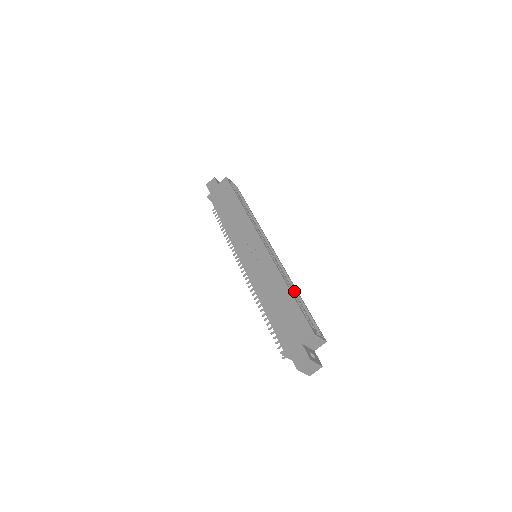
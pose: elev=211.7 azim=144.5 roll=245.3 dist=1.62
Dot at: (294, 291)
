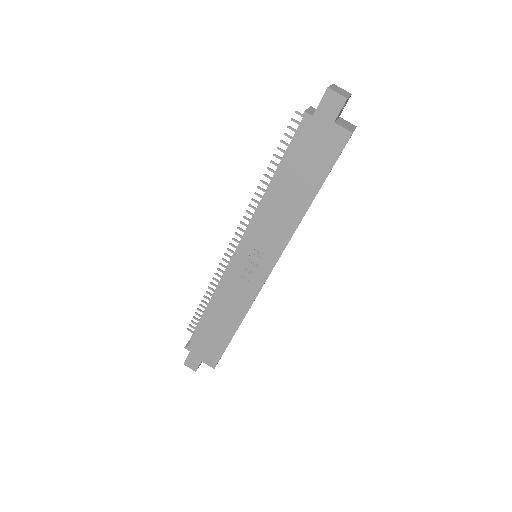
Dot at: occluded
